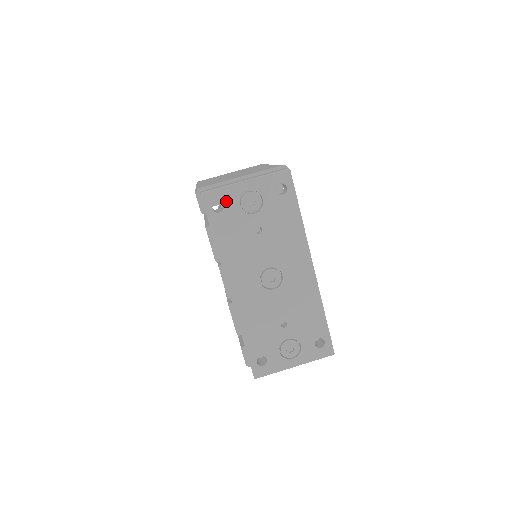
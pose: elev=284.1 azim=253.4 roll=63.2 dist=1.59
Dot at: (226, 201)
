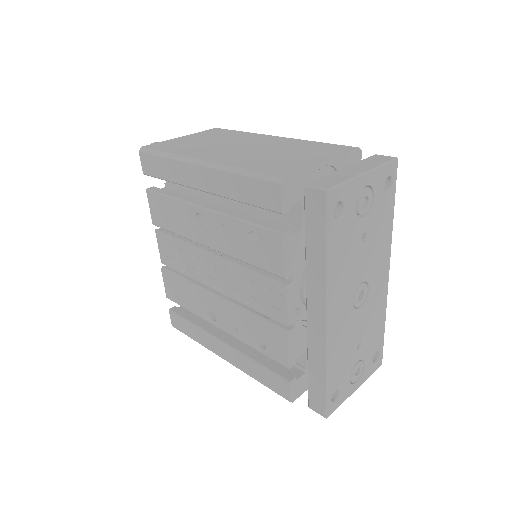
Dot at: (347, 201)
